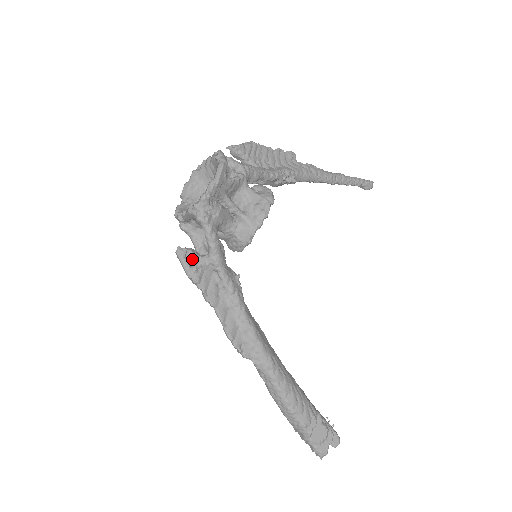
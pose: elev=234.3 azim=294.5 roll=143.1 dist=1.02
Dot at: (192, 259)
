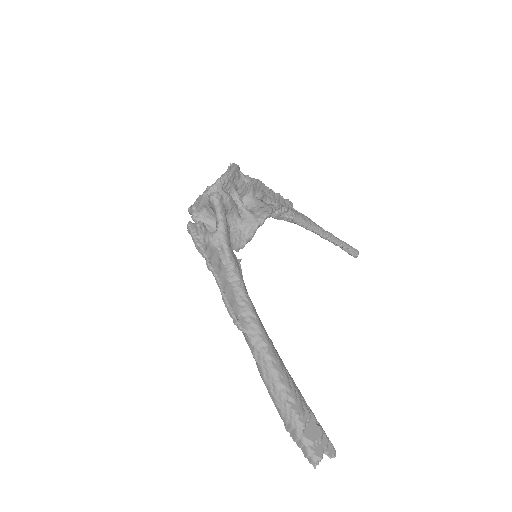
Dot at: (201, 229)
